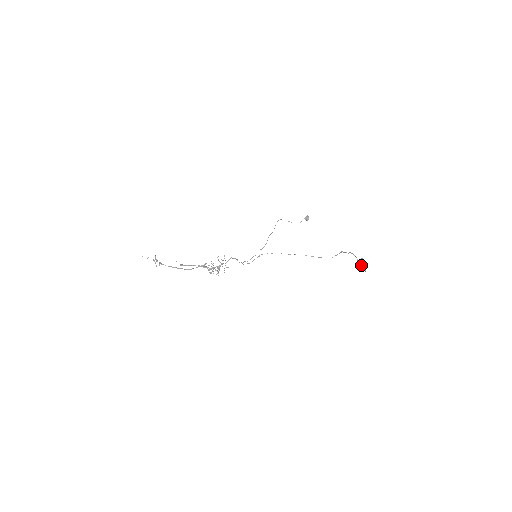
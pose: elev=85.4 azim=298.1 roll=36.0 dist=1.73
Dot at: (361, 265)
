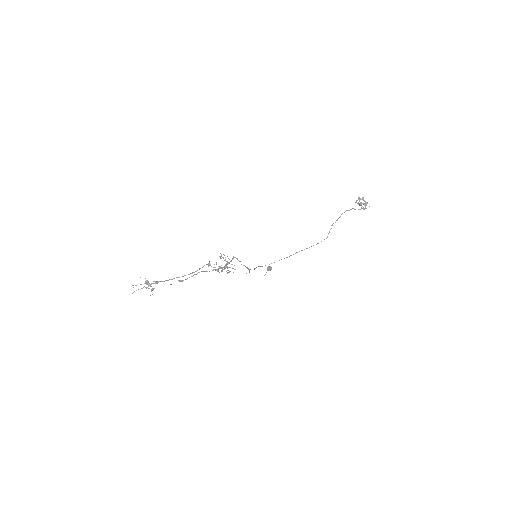
Dot at: (361, 208)
